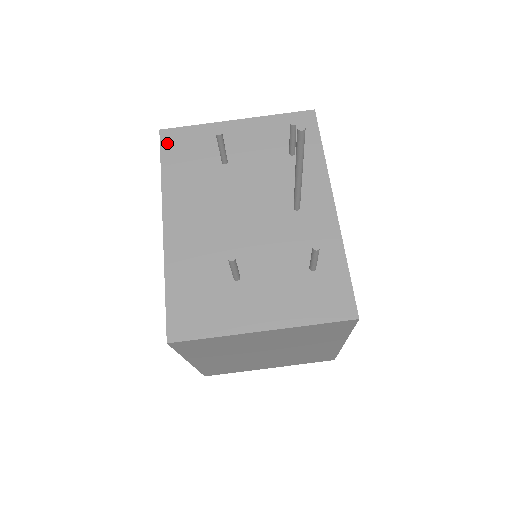
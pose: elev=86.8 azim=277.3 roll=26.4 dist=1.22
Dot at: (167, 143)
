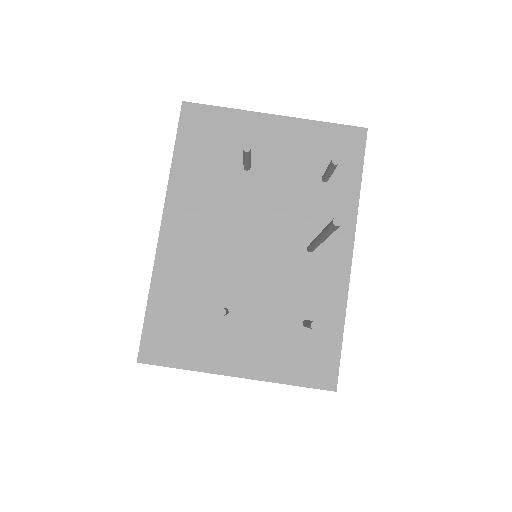
Dot at: (187, 122)
